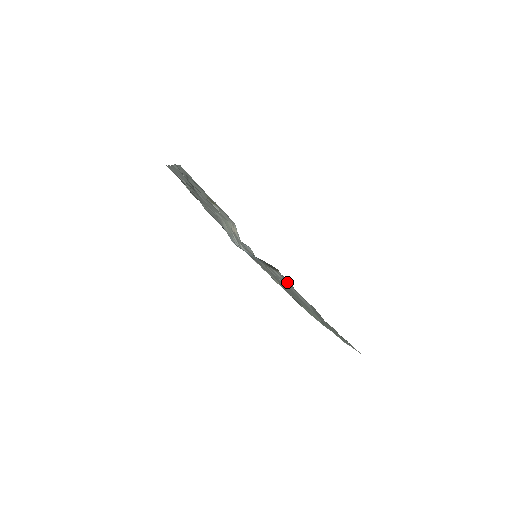
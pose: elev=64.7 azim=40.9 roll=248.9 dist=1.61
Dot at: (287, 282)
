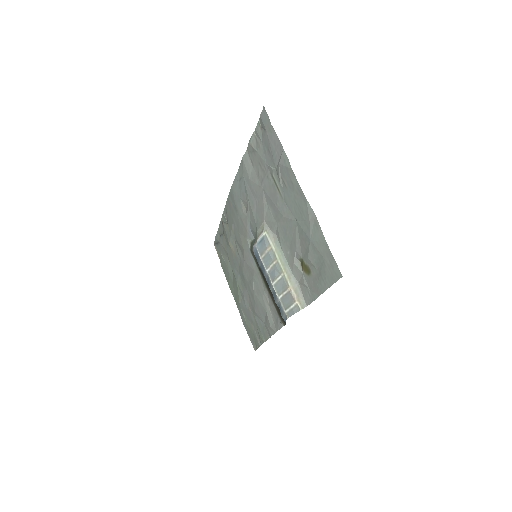
Dot at: (270, 312)
